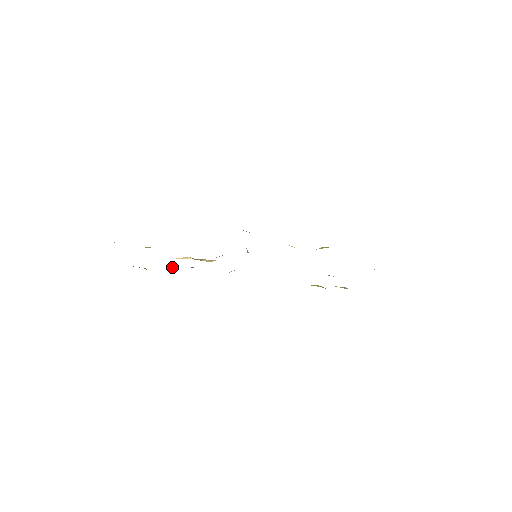
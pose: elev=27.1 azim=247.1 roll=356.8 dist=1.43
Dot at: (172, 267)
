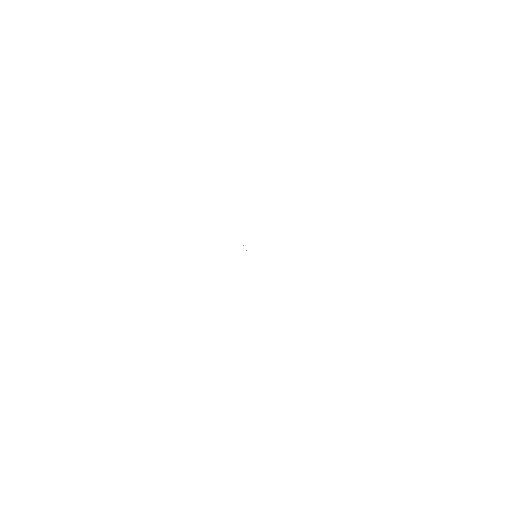
Dot at: occluded
